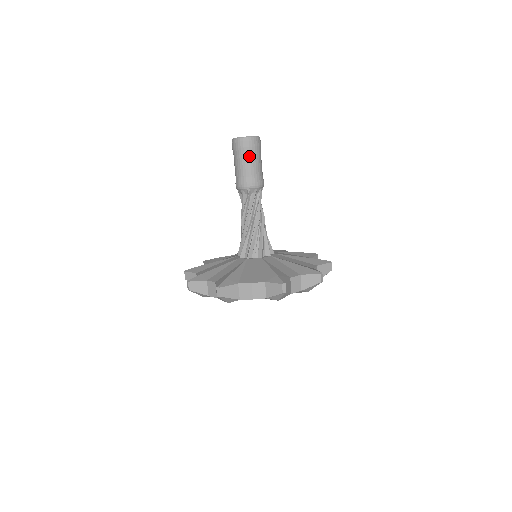
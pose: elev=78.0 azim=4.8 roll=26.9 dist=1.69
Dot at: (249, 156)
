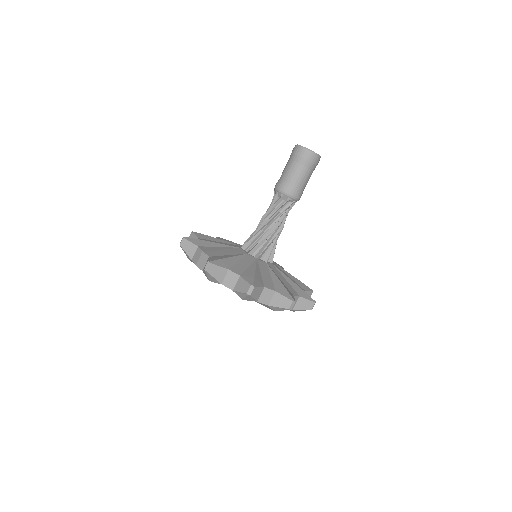
Dot at: (293, 163)
